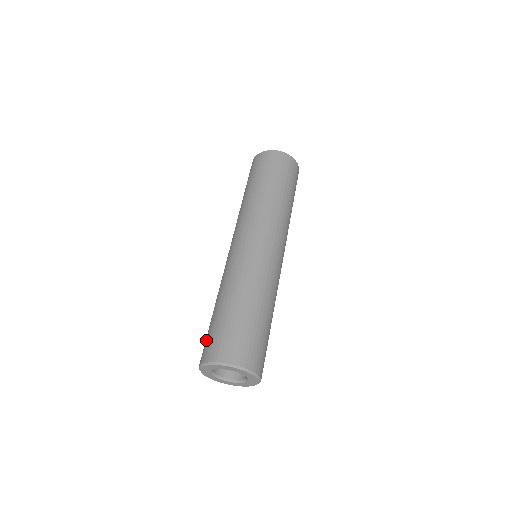
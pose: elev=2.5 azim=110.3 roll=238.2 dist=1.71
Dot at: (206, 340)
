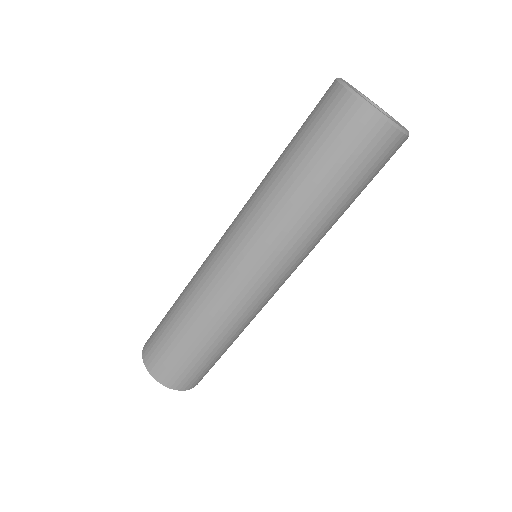
Dot at: occluded
